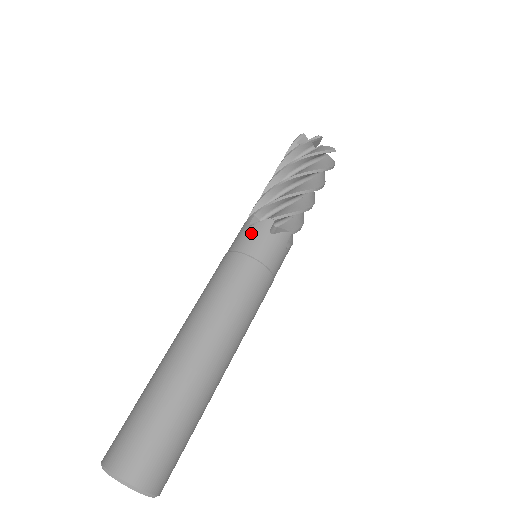
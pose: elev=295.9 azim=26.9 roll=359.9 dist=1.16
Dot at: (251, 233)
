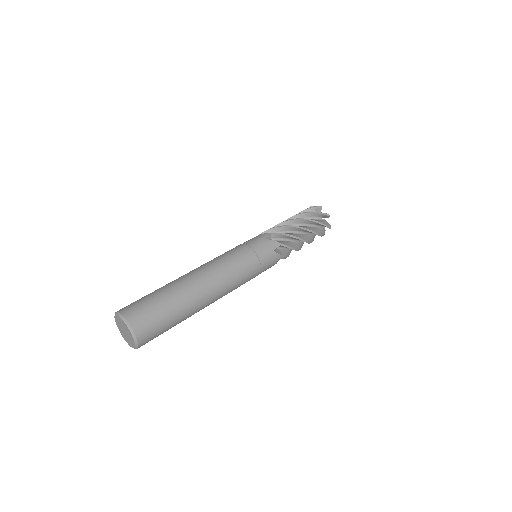
Dot at: (254, 238)
